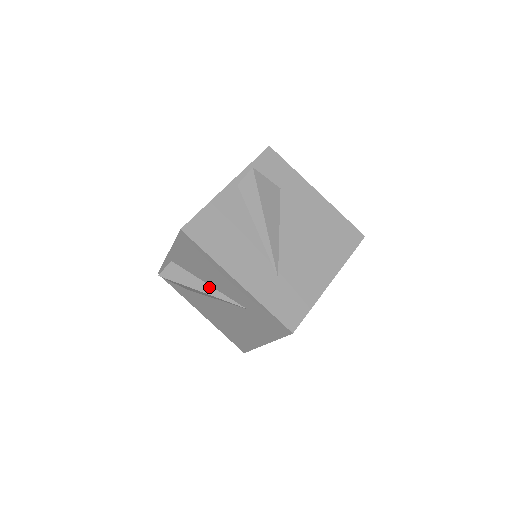
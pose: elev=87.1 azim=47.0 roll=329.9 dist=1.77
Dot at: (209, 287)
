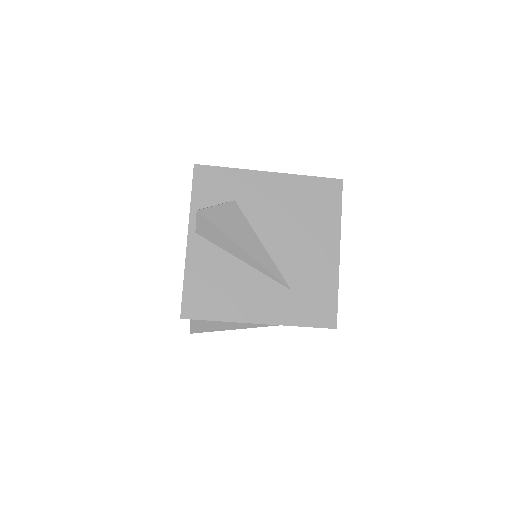
Dot at: (238, 323)
